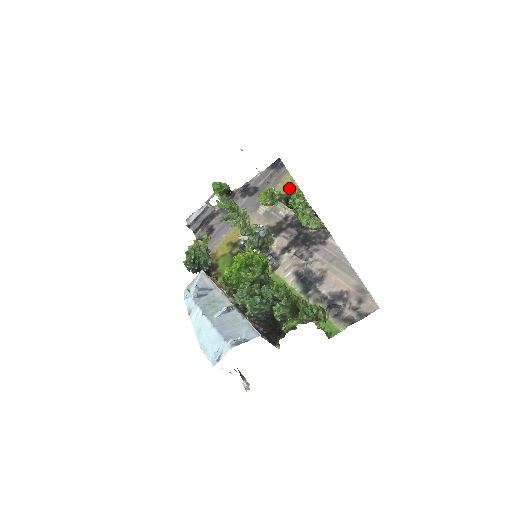
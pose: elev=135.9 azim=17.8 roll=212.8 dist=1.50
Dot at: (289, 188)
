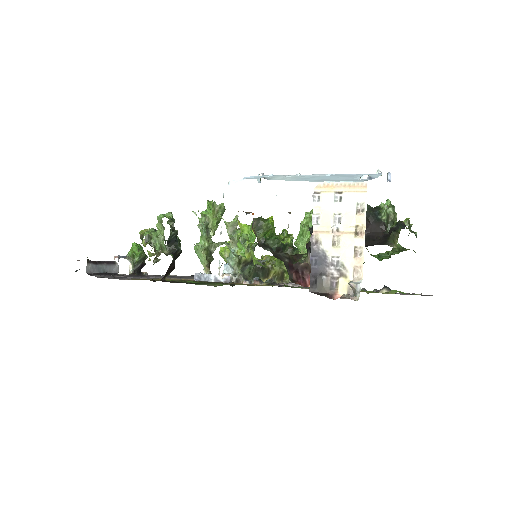
Dot at: occluded
